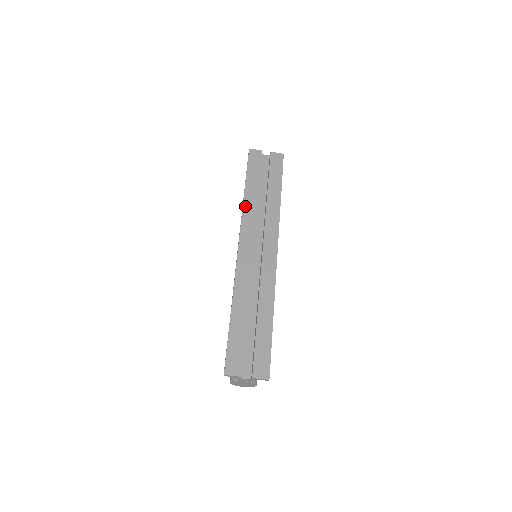
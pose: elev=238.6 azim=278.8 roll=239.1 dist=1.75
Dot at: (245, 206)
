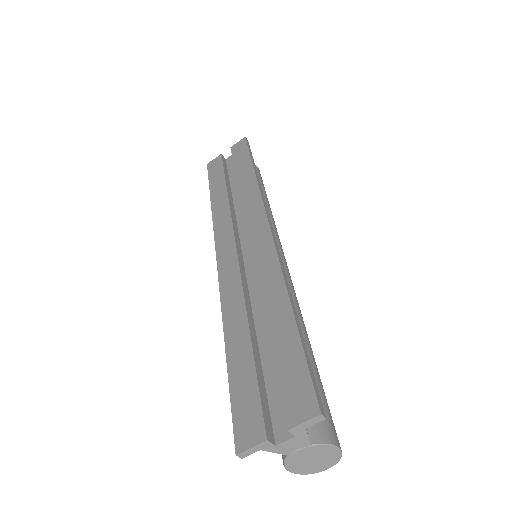
Dot at: (214, 213)
